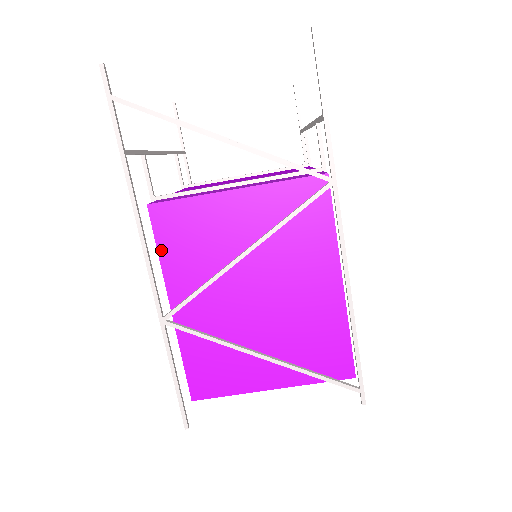
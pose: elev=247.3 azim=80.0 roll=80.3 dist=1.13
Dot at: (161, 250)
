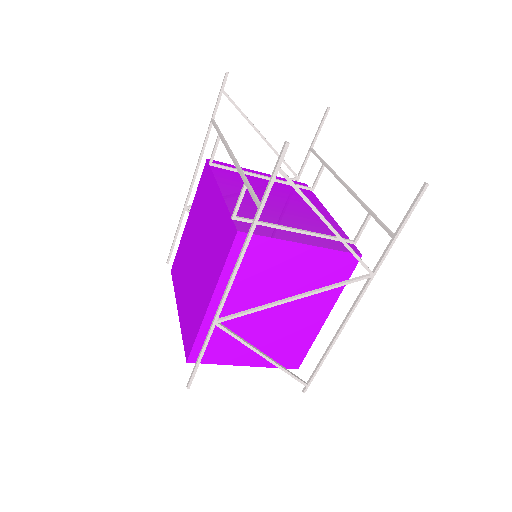
Dot at: (228, 264)
